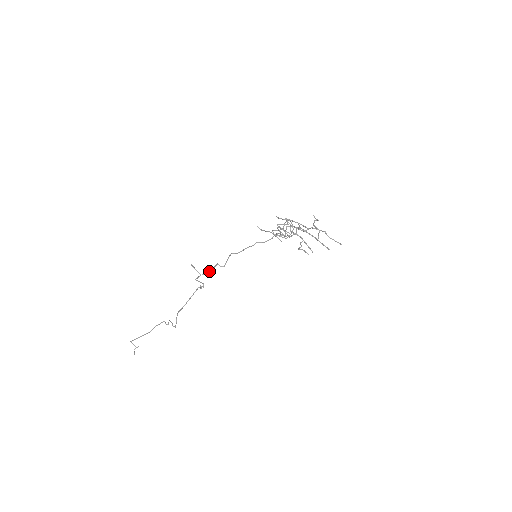
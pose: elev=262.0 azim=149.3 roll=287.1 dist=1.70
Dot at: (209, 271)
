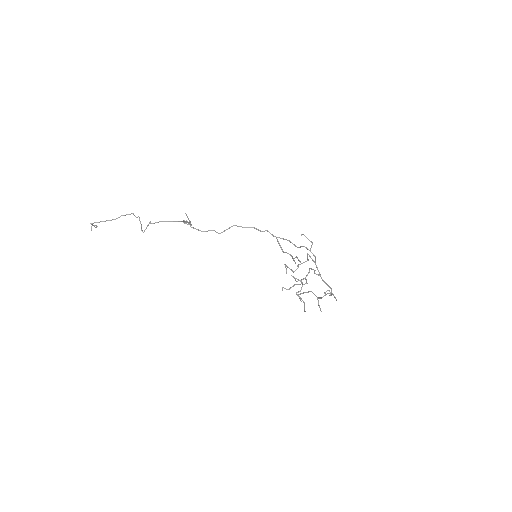
Dot at: (202, 231)
